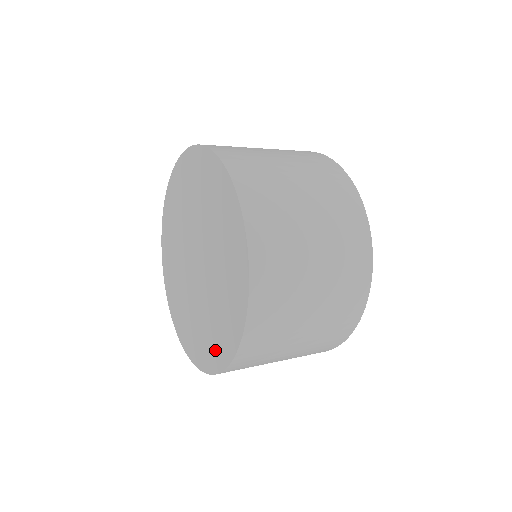
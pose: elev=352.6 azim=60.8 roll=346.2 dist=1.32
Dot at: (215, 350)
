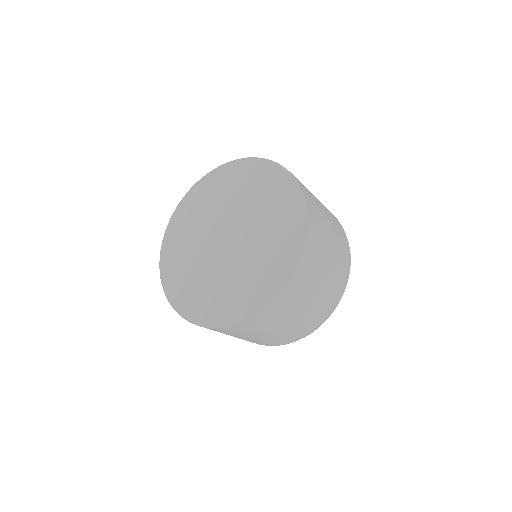
Dot at: (243, 303)
